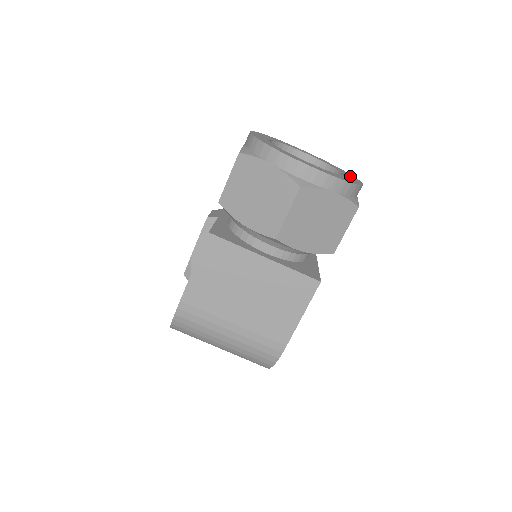
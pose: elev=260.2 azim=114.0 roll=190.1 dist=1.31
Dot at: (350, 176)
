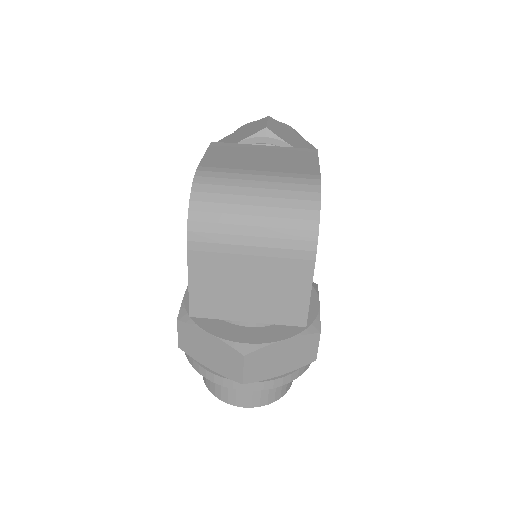
Dot at: occluded
